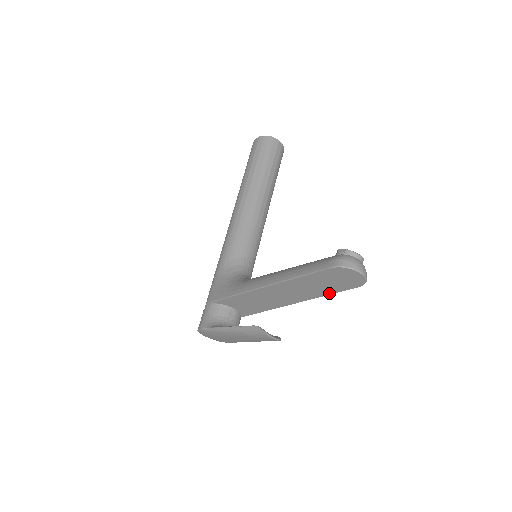
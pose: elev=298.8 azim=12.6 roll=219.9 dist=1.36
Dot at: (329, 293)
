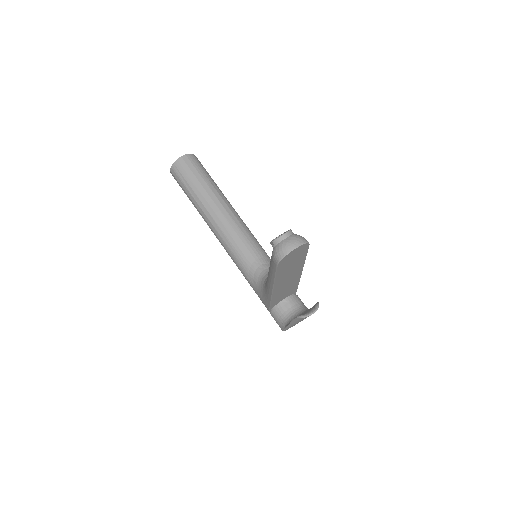
Dot at: (304, 258)
